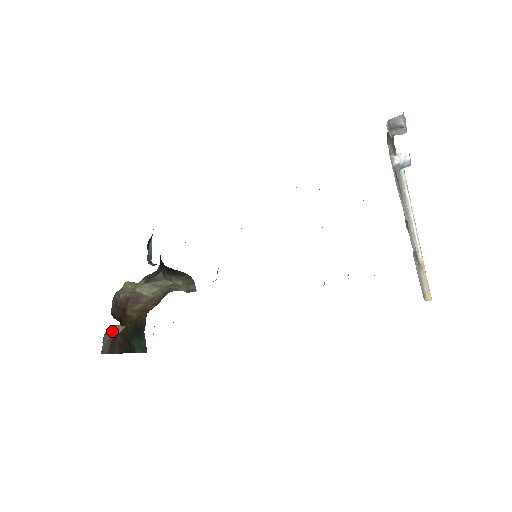
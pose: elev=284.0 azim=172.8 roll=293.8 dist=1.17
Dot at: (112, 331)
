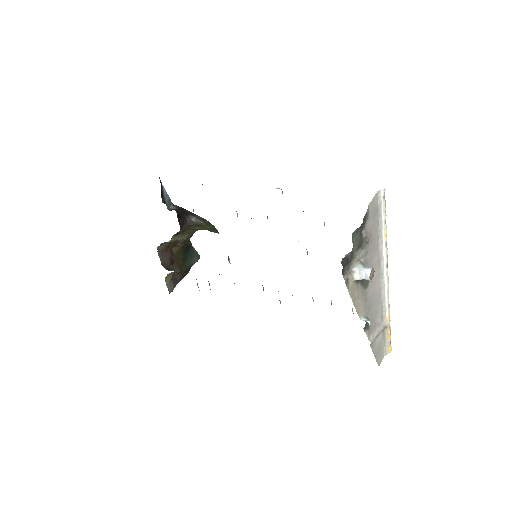
Dot at: (169, 275)
